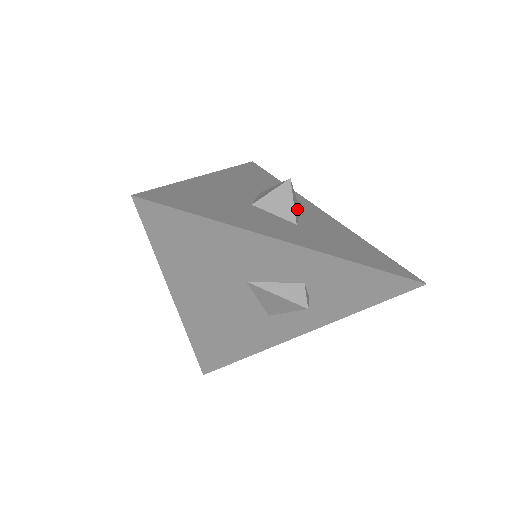
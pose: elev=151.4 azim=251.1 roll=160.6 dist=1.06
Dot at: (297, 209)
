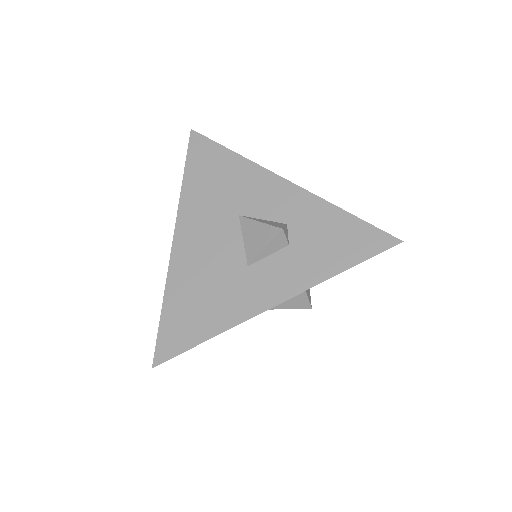
Dot at: occluded
